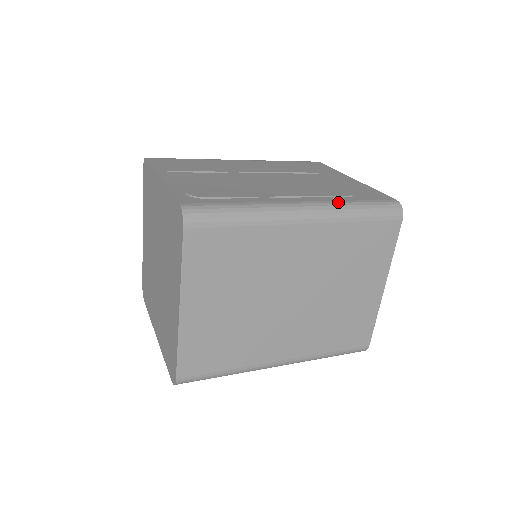
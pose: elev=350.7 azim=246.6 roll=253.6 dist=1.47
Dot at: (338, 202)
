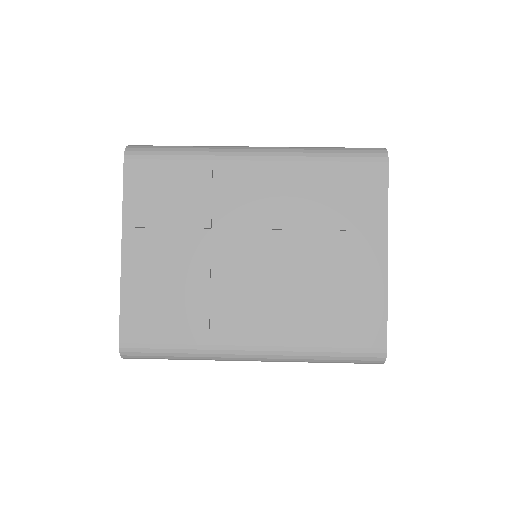
Dot at: (300, 351)
